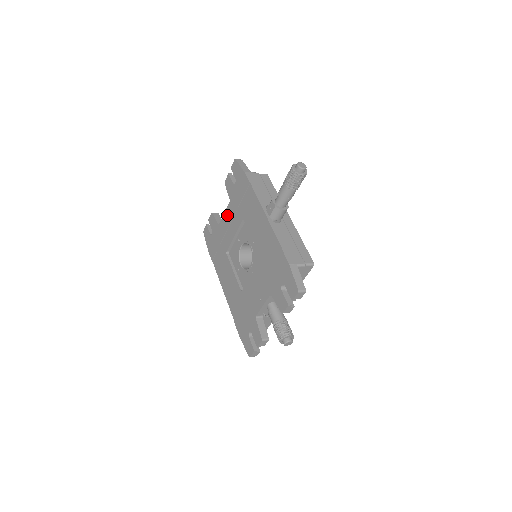
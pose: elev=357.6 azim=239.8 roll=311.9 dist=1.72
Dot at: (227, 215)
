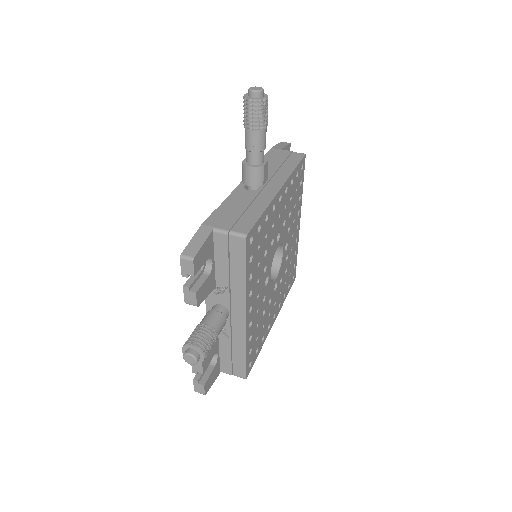
Dot at: occluded
